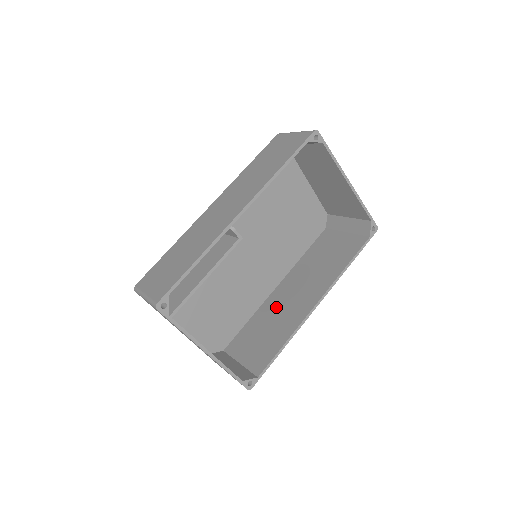
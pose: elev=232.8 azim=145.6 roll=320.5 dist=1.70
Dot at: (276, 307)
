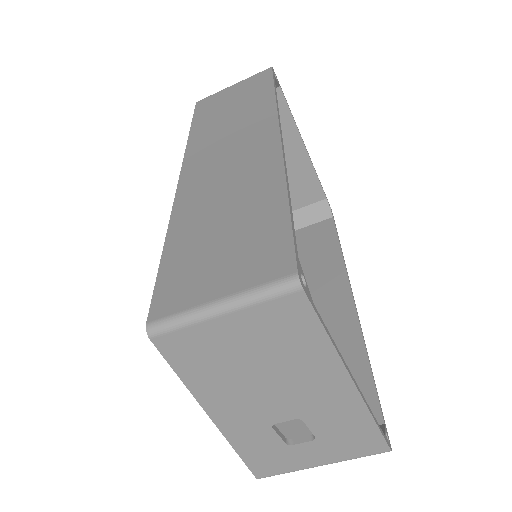
Dot at: occluded
